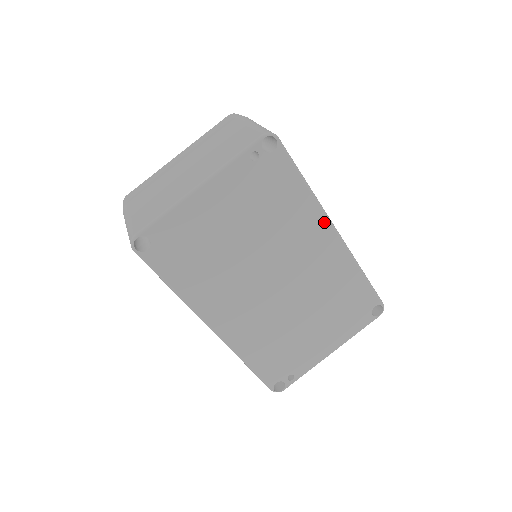
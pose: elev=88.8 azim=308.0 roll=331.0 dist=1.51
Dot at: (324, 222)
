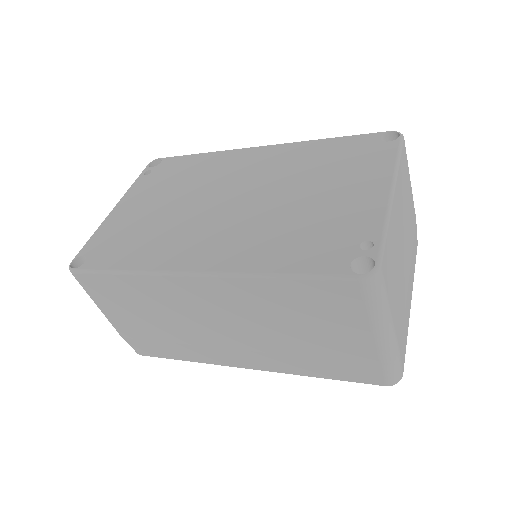
Dot at: (240, 152)
